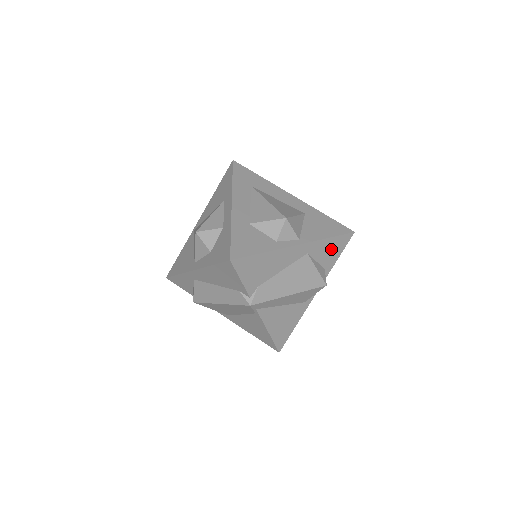
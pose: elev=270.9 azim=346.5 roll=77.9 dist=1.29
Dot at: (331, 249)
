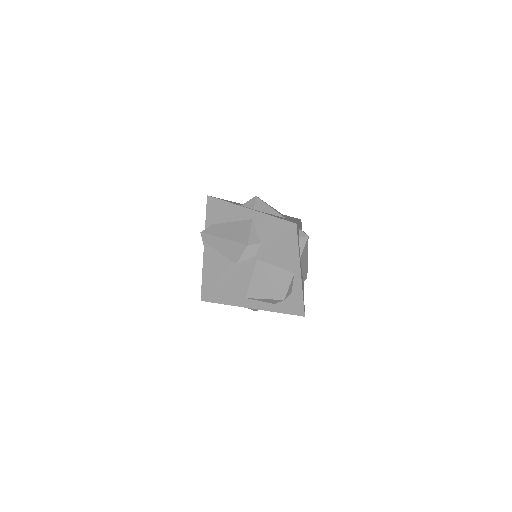
Dot at: (272, 228)
